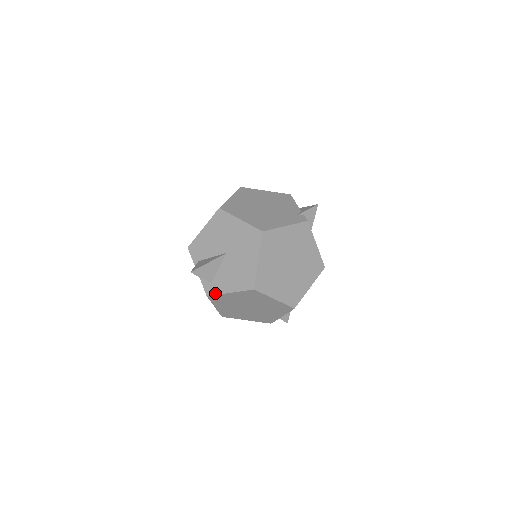
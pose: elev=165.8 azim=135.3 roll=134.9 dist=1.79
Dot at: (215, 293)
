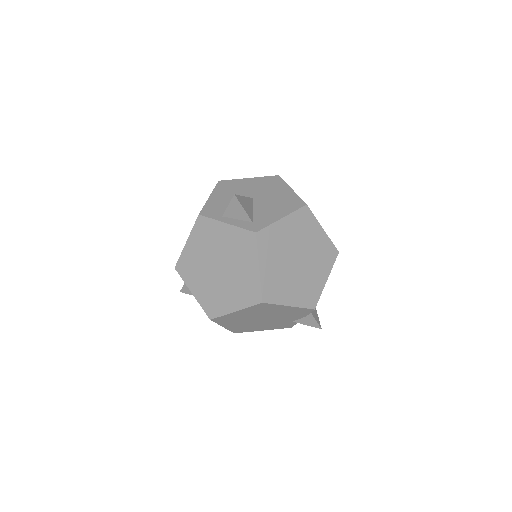
Dot at: (265, 225)
